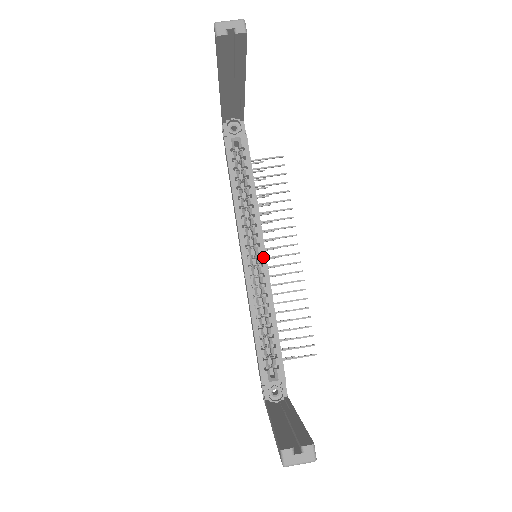
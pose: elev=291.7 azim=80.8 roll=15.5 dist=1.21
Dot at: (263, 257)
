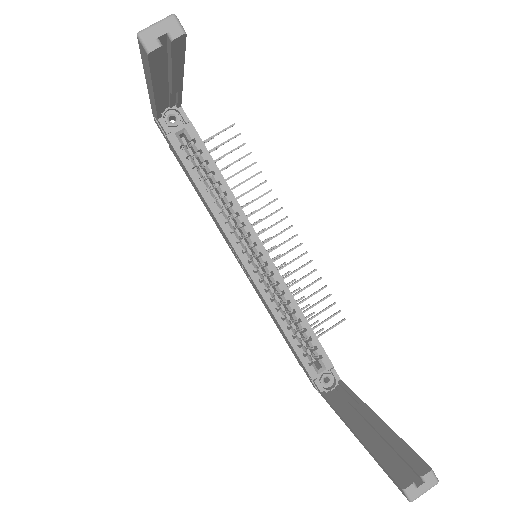
Dot at: (265, 255)
